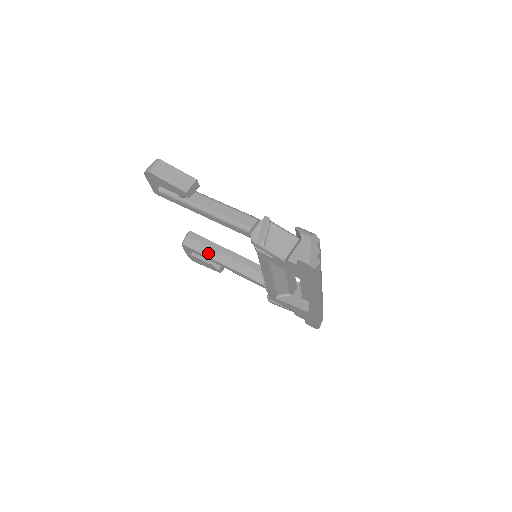
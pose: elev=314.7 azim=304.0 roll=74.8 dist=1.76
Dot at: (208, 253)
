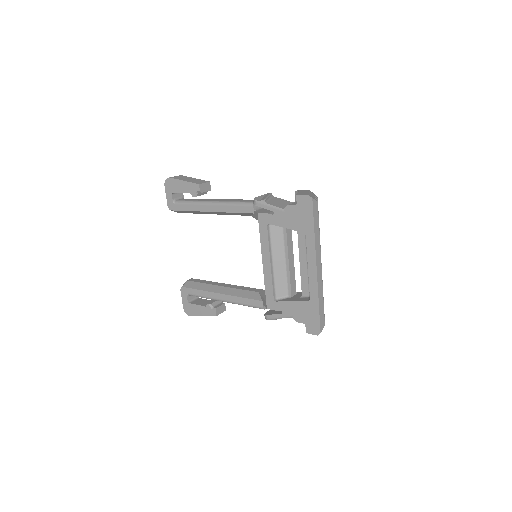
Dot at: (207, 288)
